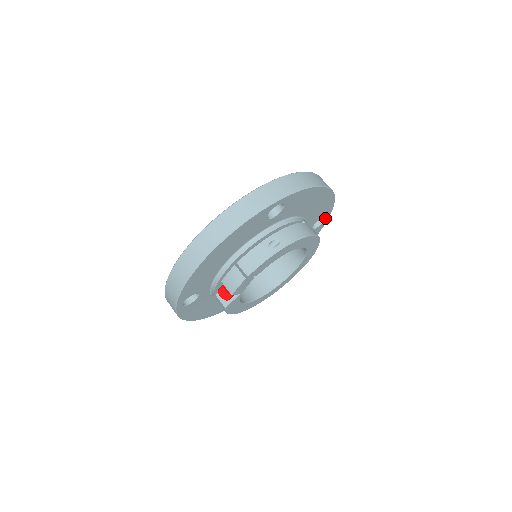
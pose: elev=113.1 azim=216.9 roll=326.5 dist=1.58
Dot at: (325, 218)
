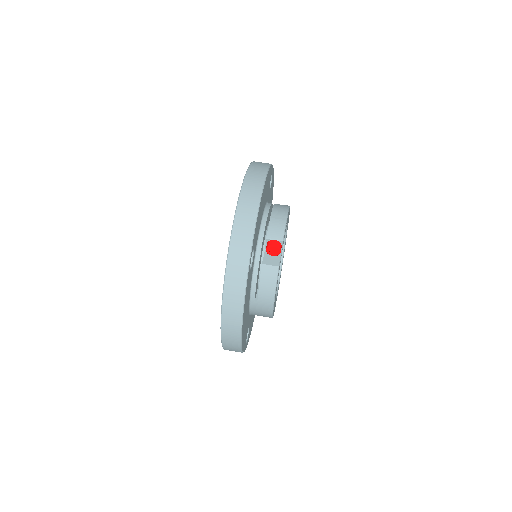
Dot at: occluded
